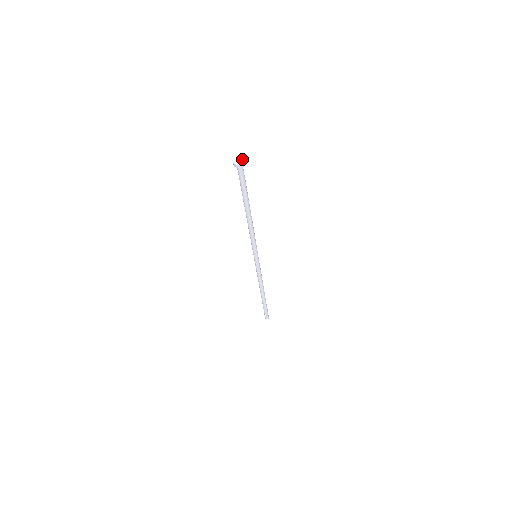
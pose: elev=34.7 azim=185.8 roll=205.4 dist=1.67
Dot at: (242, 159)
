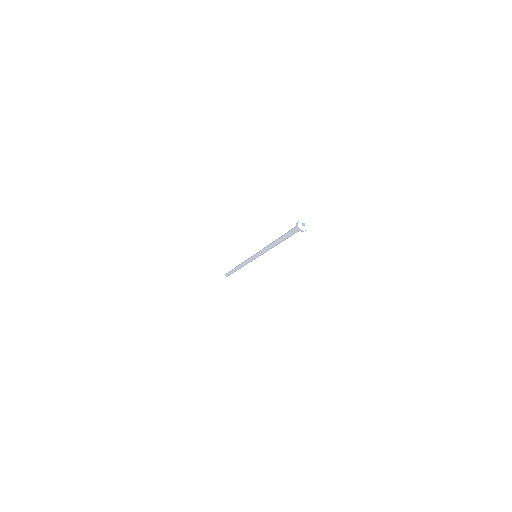
Dot at: (307, 227)
